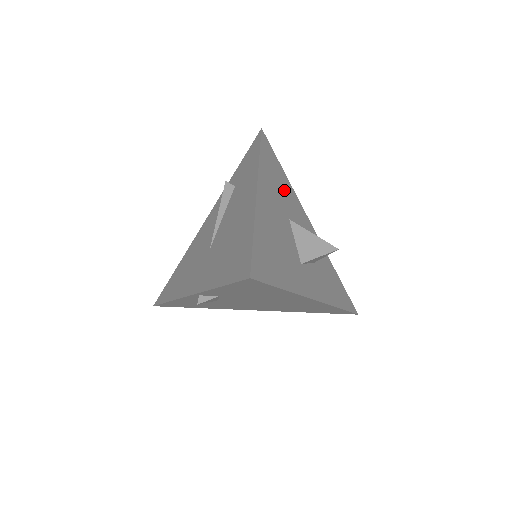
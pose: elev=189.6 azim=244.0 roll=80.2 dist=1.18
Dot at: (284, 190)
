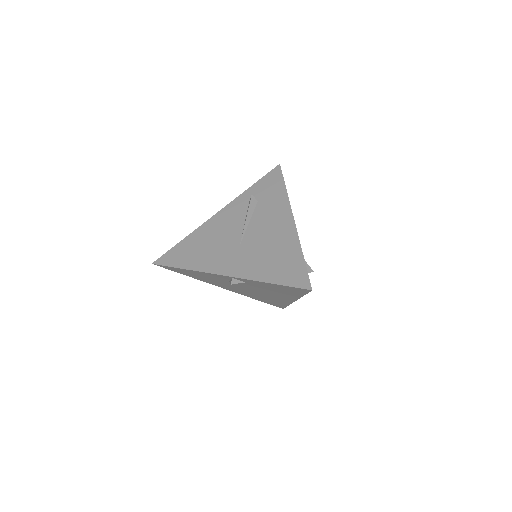
Dot at: occluded
